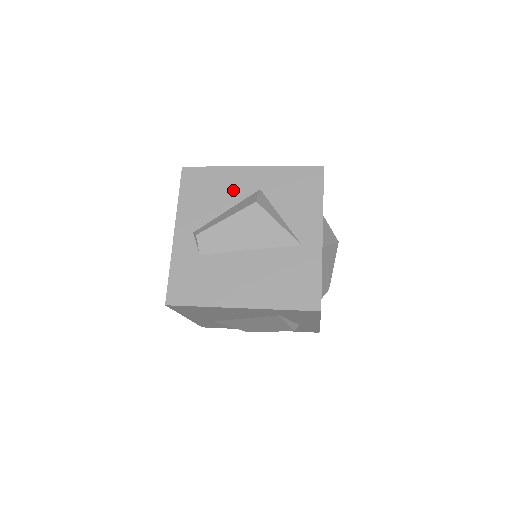
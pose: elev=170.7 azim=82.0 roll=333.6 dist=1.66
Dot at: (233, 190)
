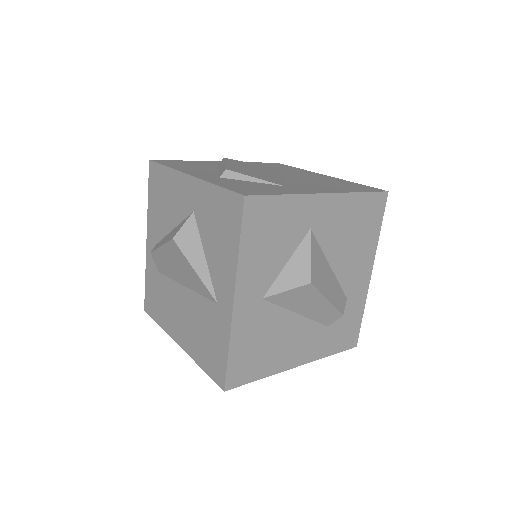
Dot at: (177, 204)
